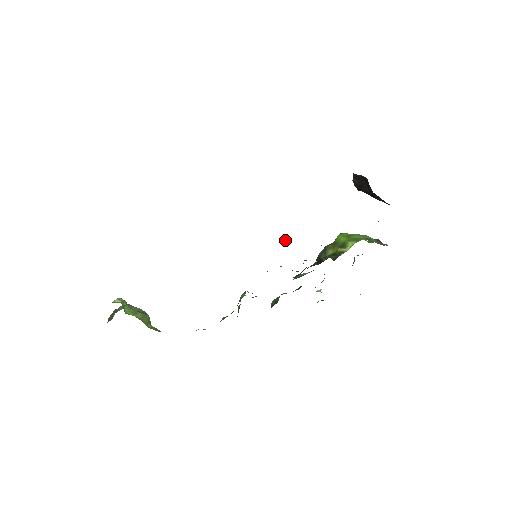
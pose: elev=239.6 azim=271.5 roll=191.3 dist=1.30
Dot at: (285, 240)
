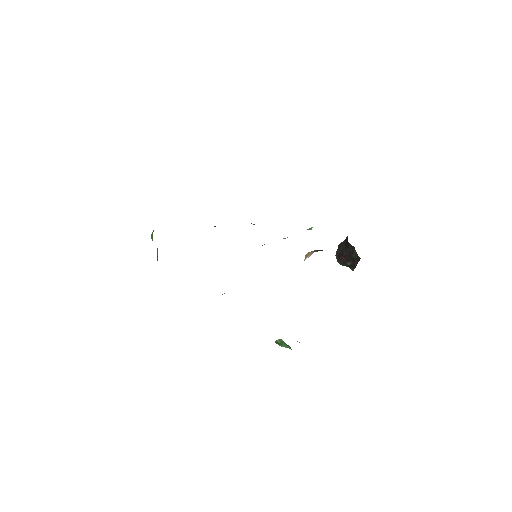
Dot at: occluded
